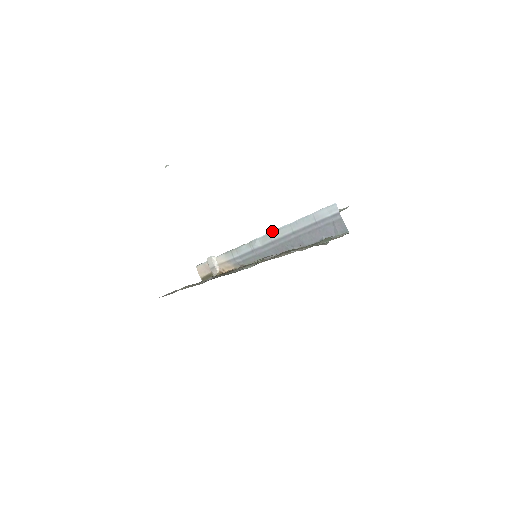
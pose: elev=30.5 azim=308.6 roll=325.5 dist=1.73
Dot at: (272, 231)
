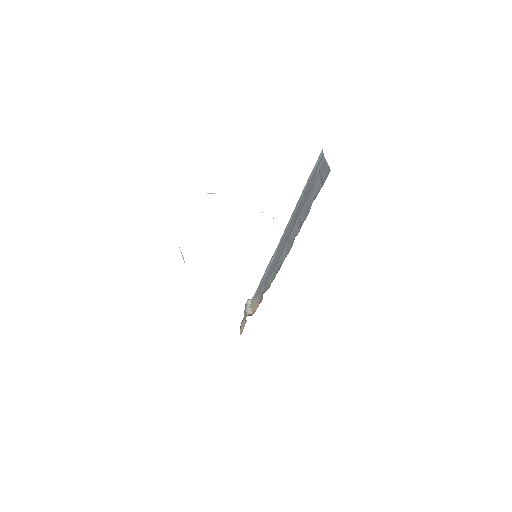
Dot at: (284, 231)
